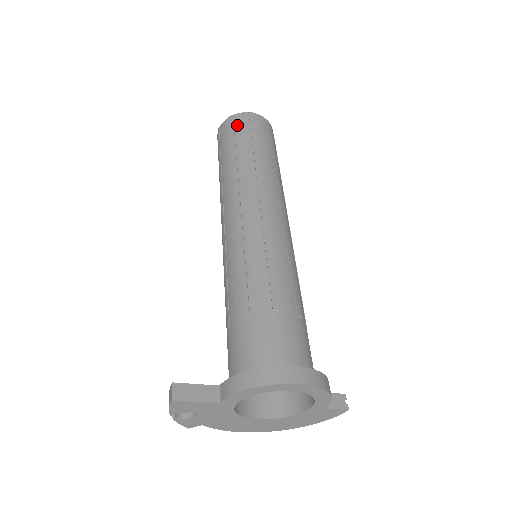
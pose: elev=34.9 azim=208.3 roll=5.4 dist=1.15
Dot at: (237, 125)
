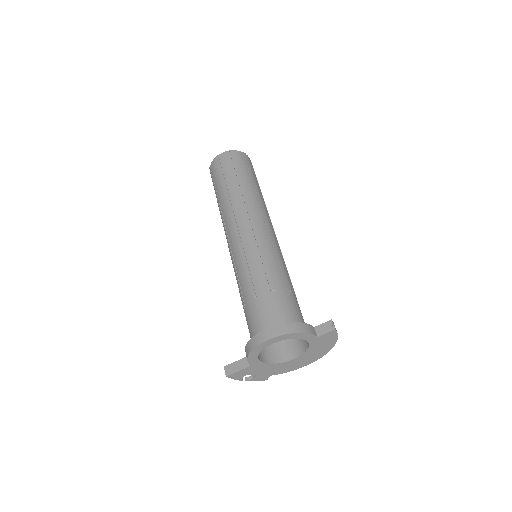
Dot at: (213, 173)
